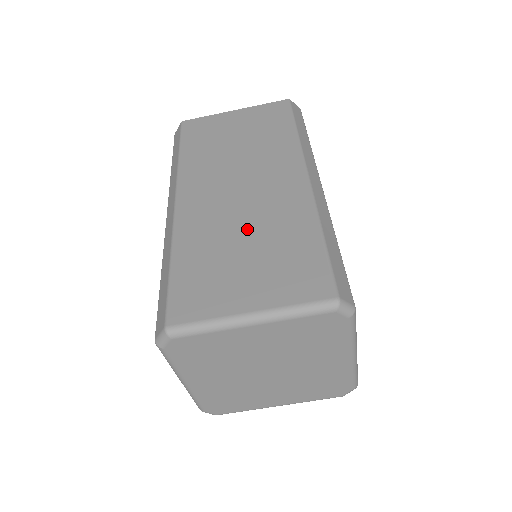
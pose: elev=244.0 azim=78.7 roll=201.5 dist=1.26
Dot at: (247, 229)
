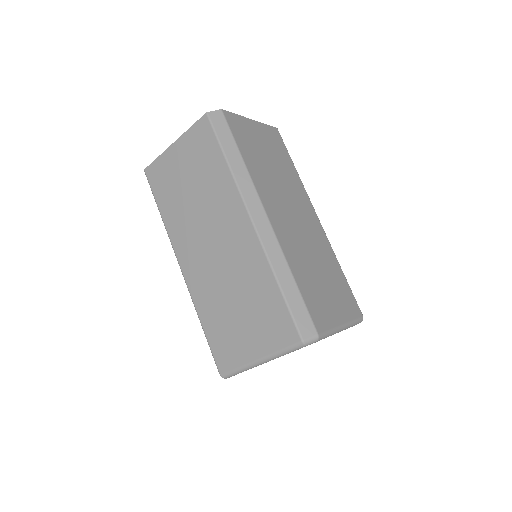
Dot at: (232, 288)
